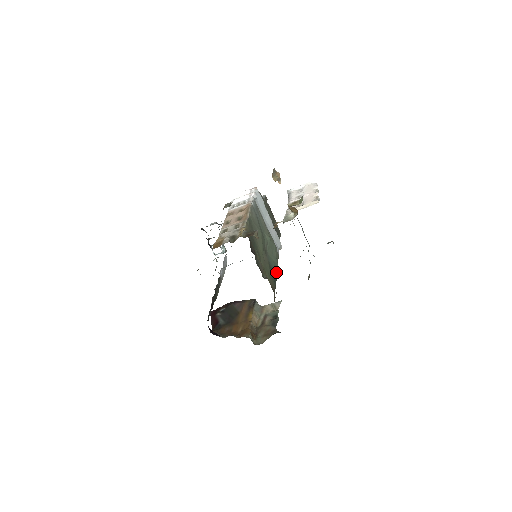
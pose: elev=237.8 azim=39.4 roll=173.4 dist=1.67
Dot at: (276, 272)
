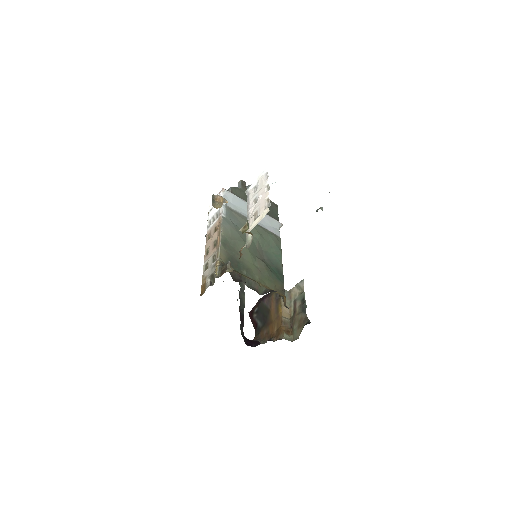
Dot at: (281, 264)
